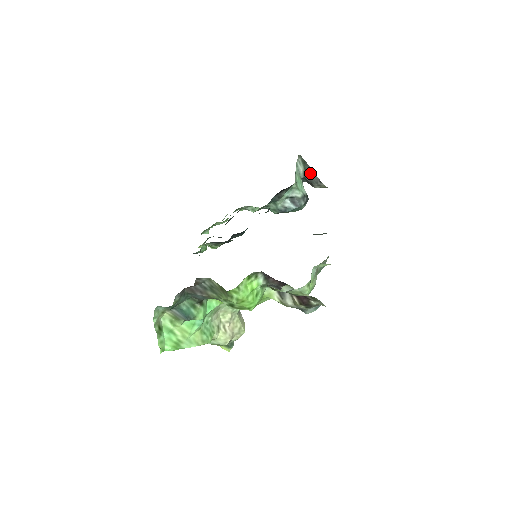
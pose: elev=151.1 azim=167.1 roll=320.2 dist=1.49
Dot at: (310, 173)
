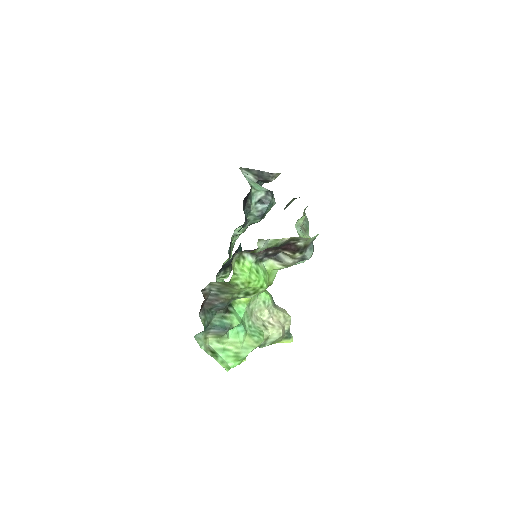
Dot at: (259, 174)
